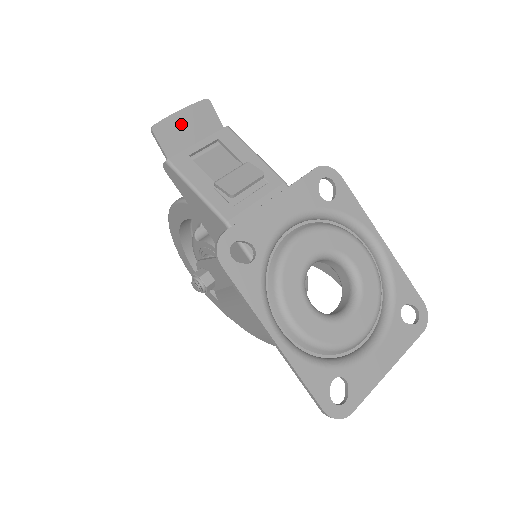
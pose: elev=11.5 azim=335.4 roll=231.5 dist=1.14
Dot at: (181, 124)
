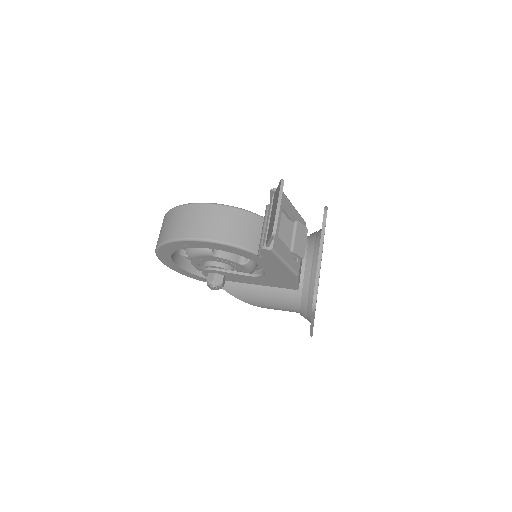
Dot at: occluded
